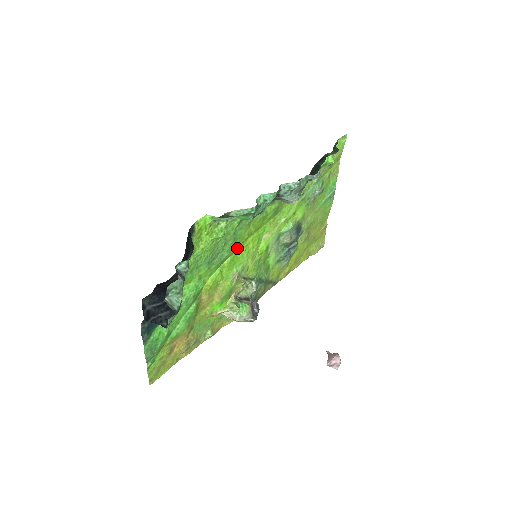
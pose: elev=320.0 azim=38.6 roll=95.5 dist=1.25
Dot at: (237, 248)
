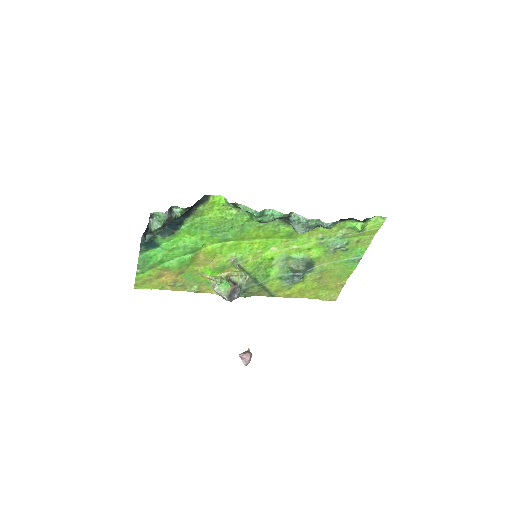
Dot at: (243, 239)
